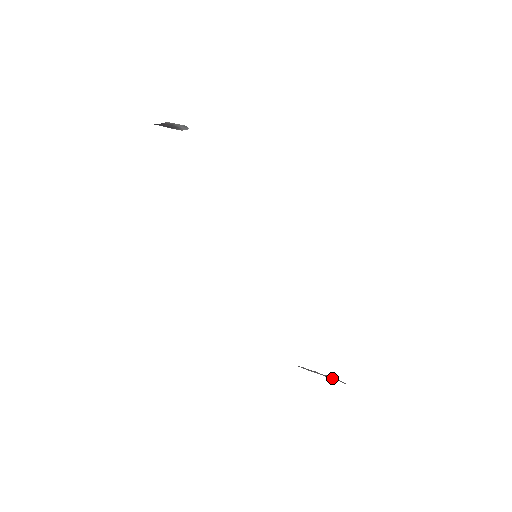
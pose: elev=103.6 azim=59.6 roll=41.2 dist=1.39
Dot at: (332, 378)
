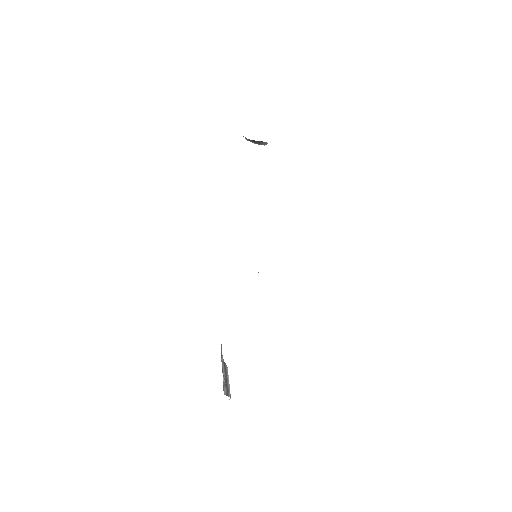
Dot at: (228, 386)
